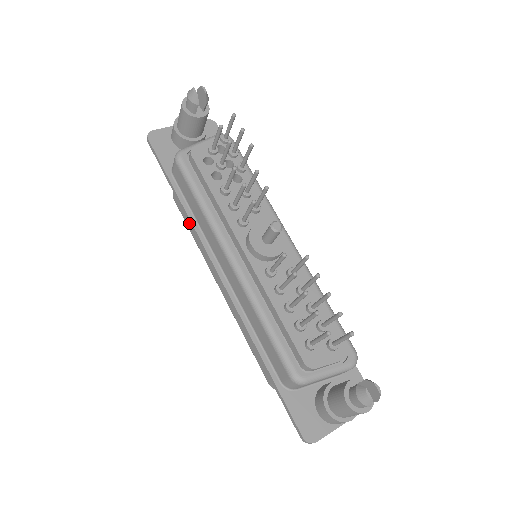
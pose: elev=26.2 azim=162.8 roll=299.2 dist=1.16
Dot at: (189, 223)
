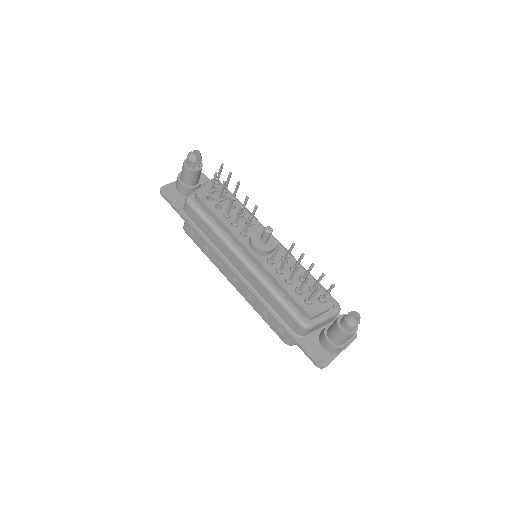
Dot at: (201, 246)
